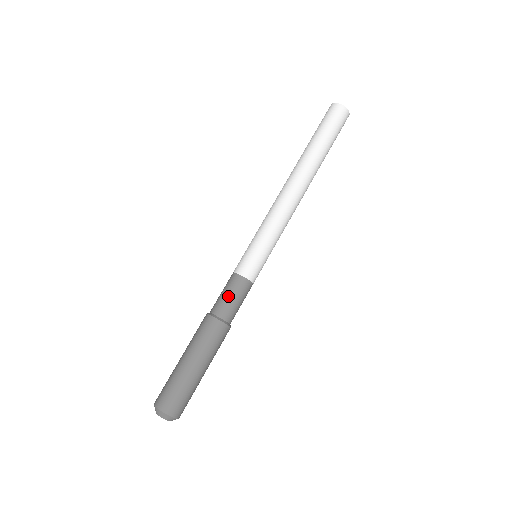
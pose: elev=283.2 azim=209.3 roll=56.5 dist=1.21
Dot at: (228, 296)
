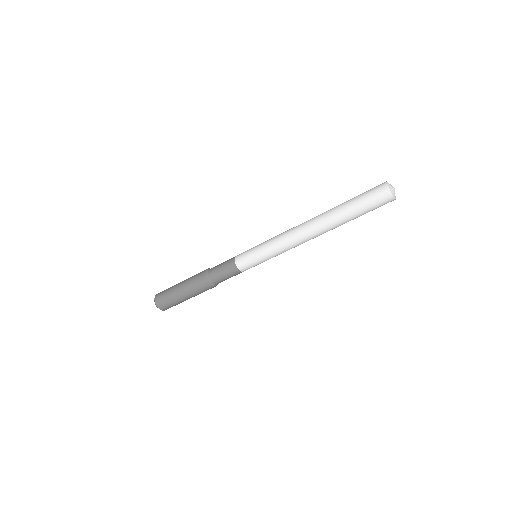
Dot at: (225, 276)
